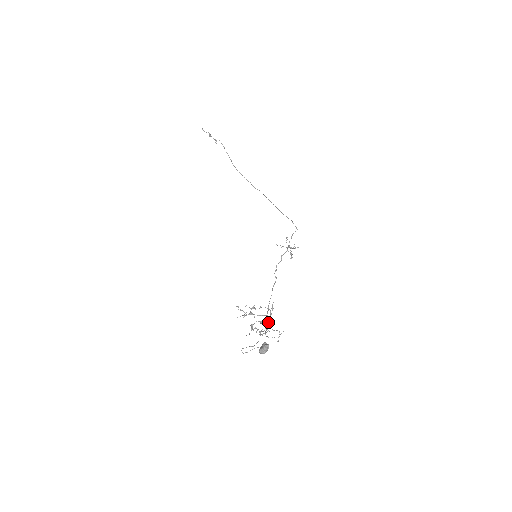
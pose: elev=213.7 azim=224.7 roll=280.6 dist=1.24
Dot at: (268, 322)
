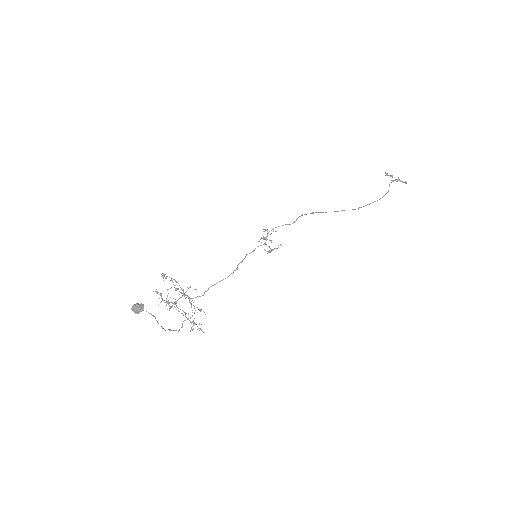
Dot at: (179, 298)
